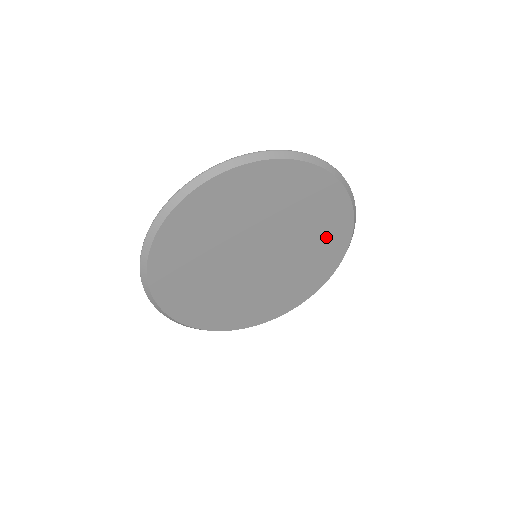
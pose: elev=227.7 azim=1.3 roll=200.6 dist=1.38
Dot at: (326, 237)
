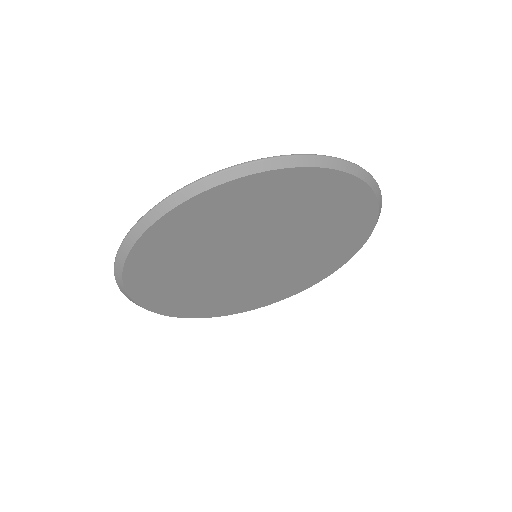
Dot at: (309, 199)
